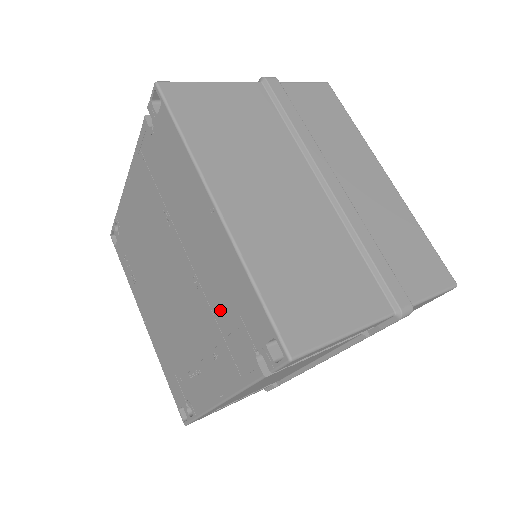
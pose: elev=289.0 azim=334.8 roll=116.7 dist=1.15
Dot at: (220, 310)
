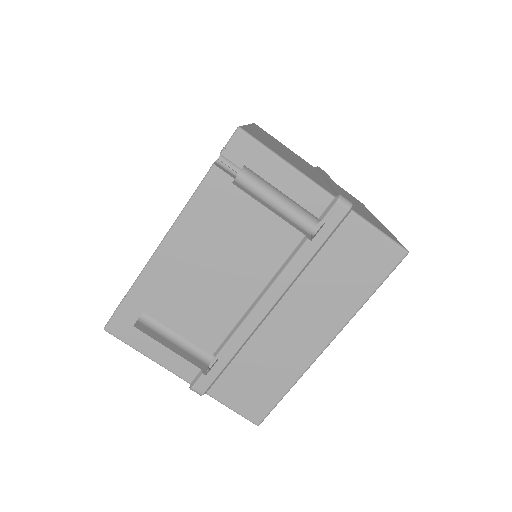
Dot at: occluded
